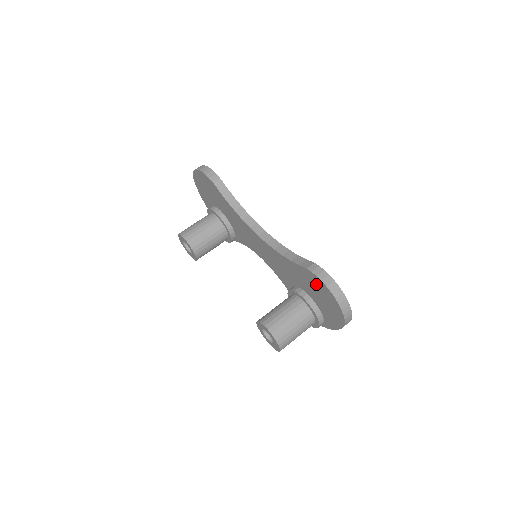
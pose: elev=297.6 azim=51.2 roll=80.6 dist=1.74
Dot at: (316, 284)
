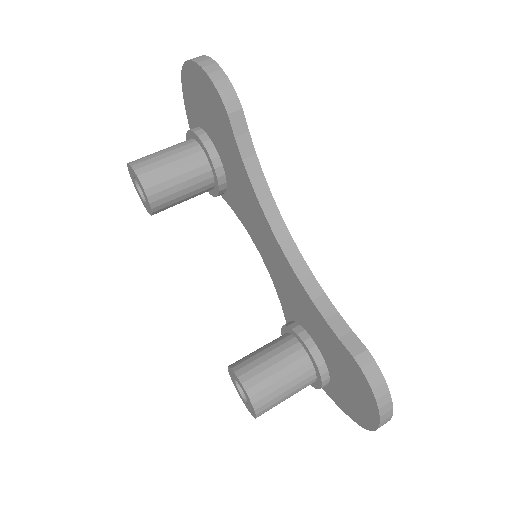
Dot at: (354, 377)
